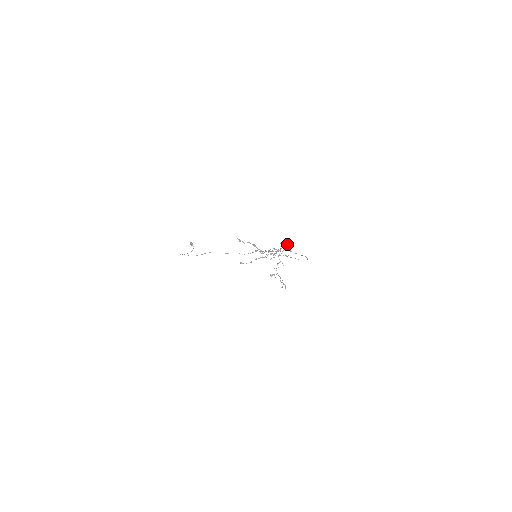
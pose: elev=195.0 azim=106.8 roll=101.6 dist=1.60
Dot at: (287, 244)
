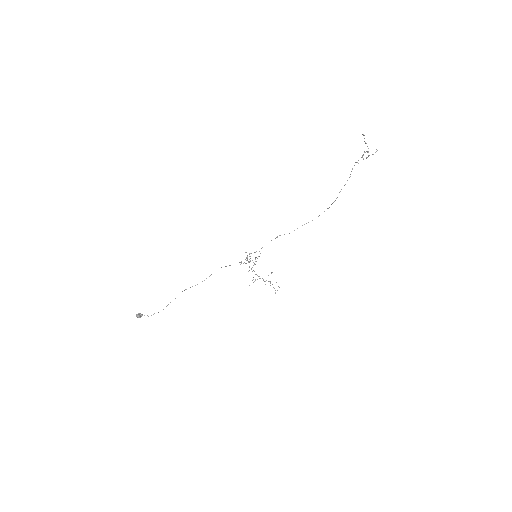
Dot at: occluded
